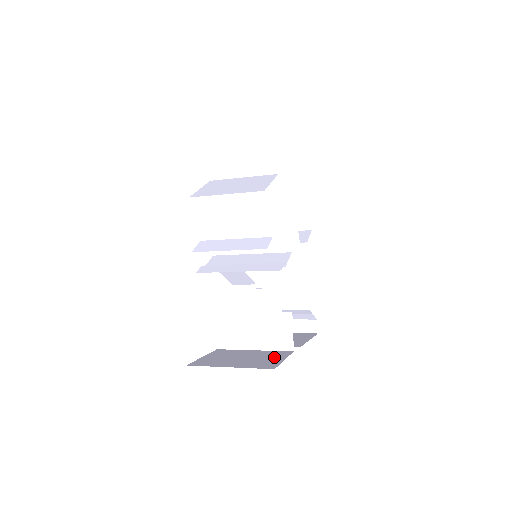
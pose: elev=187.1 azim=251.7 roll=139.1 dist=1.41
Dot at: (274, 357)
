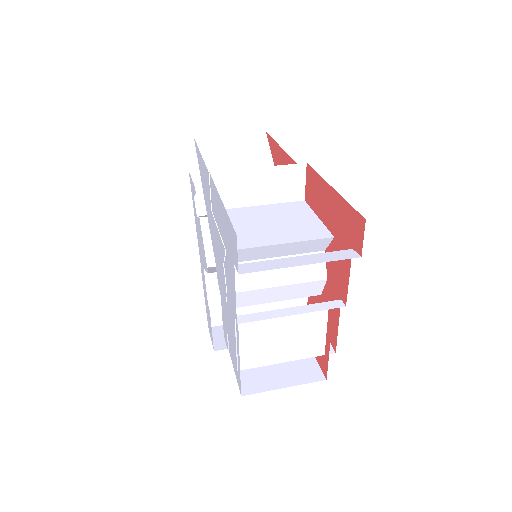
Dot at: occluded
